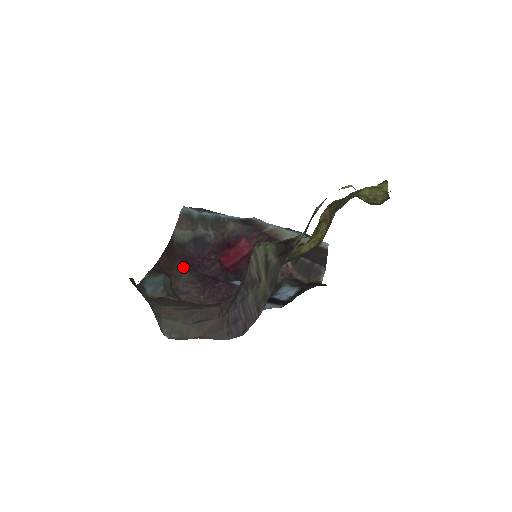
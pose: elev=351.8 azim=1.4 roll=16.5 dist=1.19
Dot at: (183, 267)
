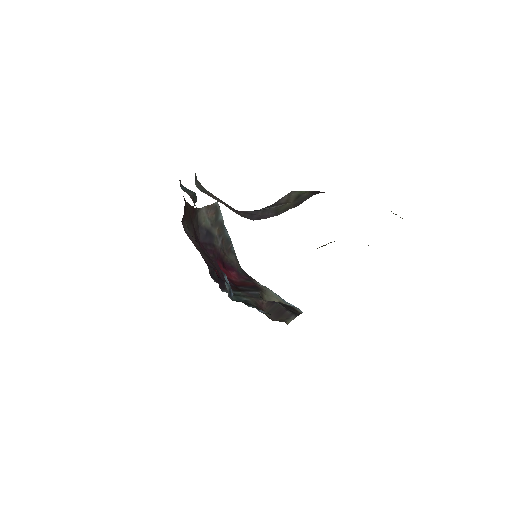
Dot at: (193, 230)
